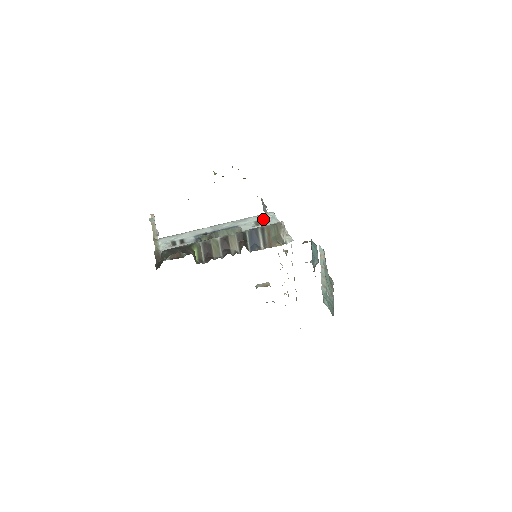
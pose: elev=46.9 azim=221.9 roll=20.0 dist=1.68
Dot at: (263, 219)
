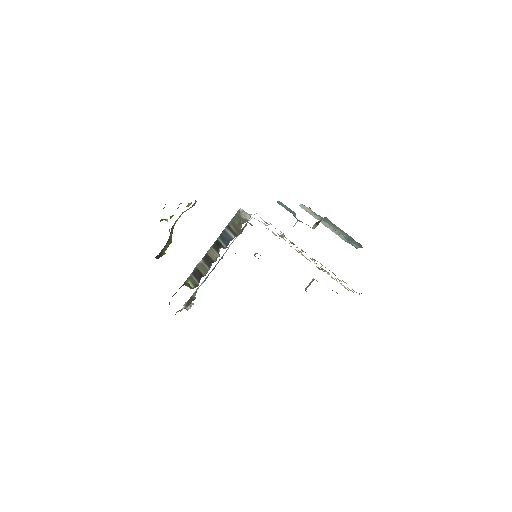
Dot at: occluded
